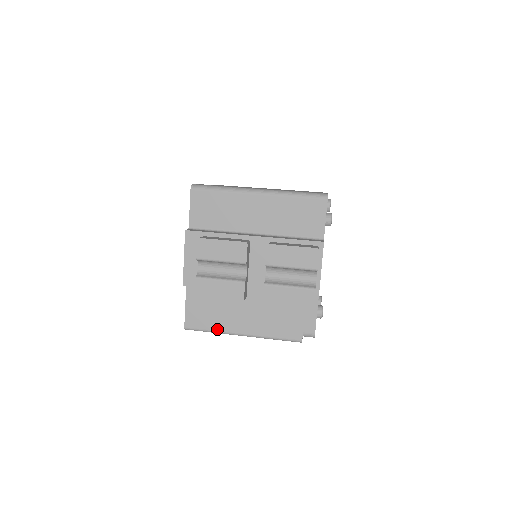
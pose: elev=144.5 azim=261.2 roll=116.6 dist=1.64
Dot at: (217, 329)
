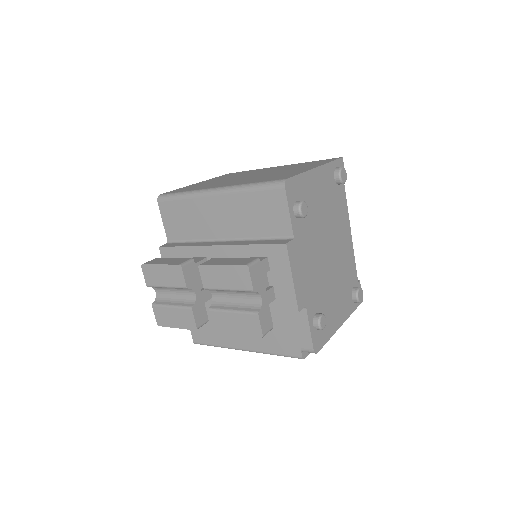
Dot at: (220, 344)
